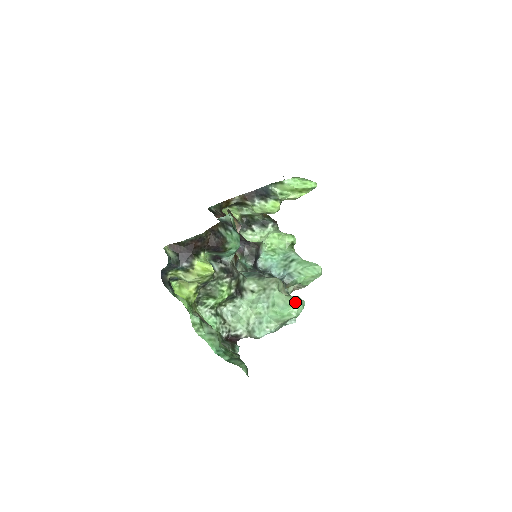
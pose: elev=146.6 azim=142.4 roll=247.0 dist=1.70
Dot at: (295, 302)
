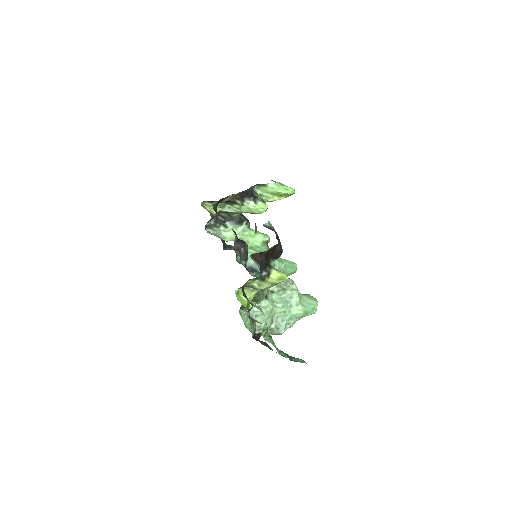
Dot at: (314, 300)
